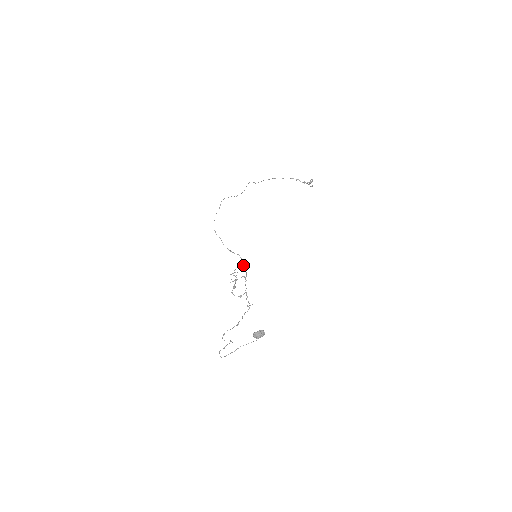
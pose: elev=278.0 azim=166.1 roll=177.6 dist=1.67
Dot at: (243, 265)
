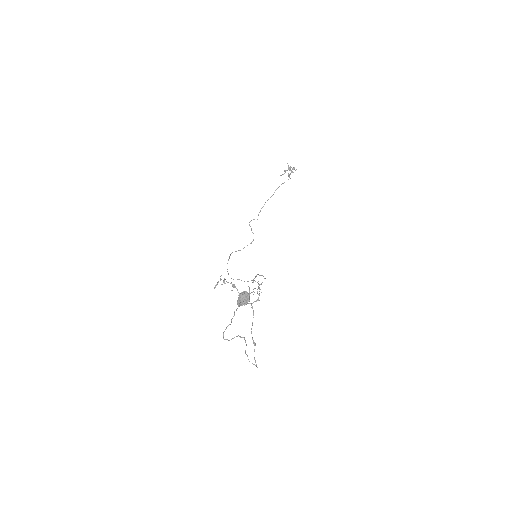
Dot at: occluded
